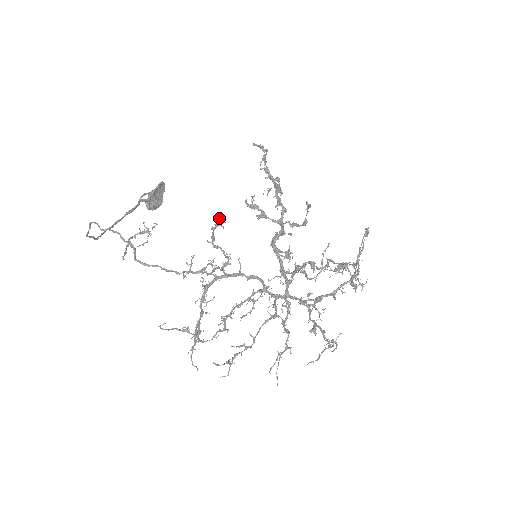
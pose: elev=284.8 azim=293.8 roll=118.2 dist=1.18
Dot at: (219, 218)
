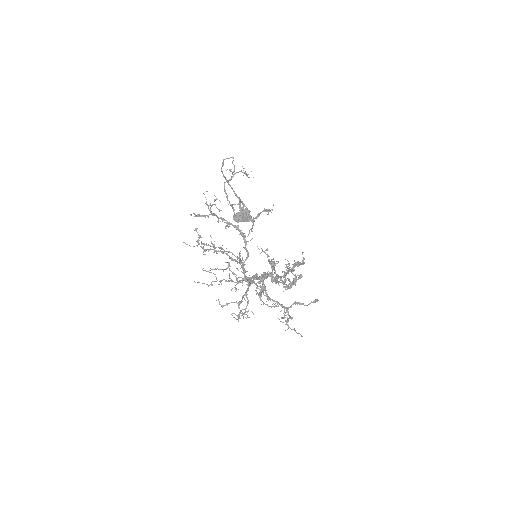
Dot at: occluded
